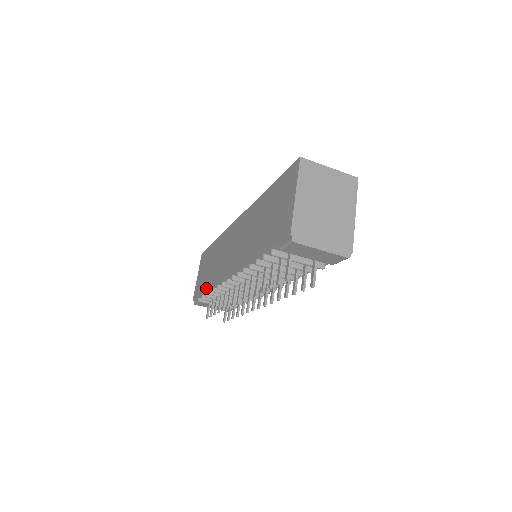
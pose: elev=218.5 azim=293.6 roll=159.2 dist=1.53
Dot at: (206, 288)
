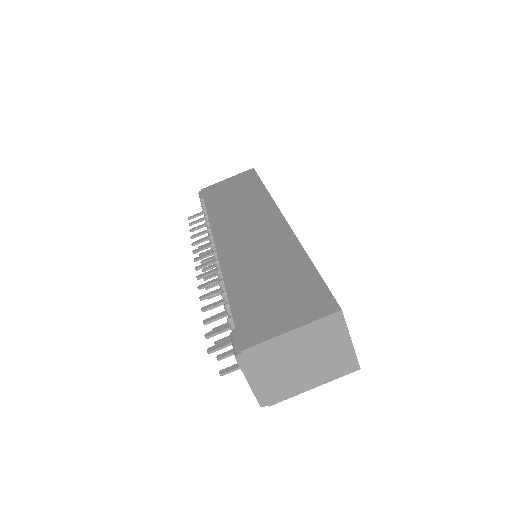
Dot at: (210, 208)
